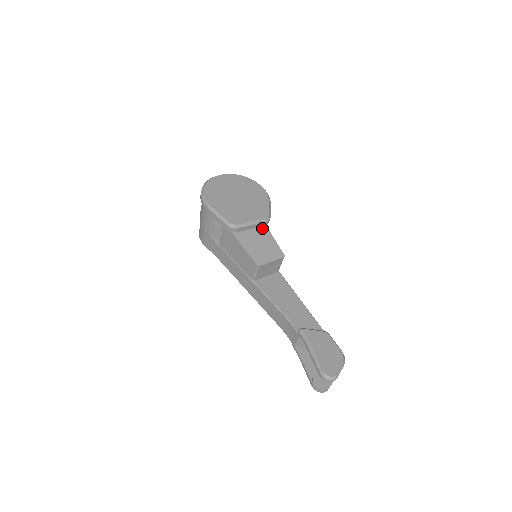
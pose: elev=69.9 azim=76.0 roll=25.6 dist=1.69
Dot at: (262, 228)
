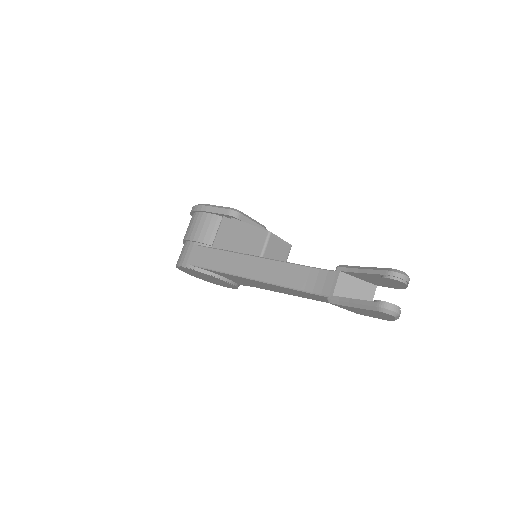
Dot at: occluded
